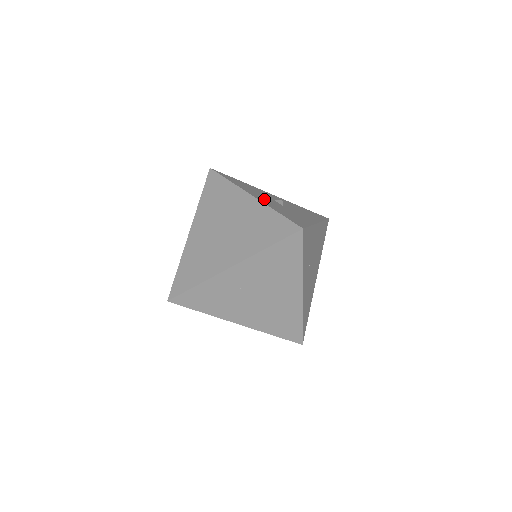
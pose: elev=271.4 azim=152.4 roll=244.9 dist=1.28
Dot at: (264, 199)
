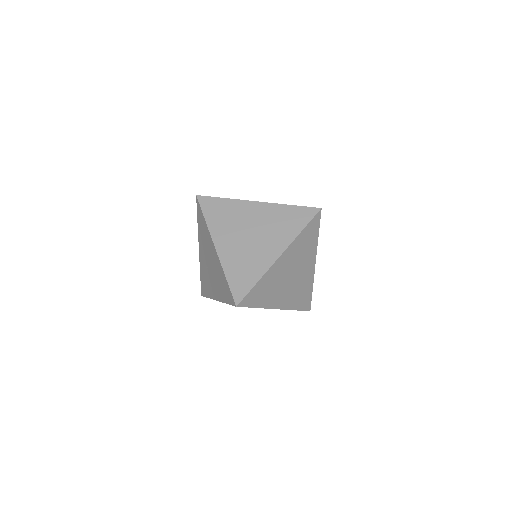
Dot at: occluded
